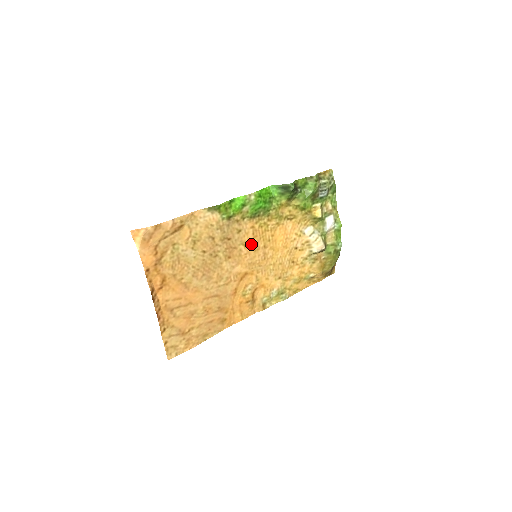
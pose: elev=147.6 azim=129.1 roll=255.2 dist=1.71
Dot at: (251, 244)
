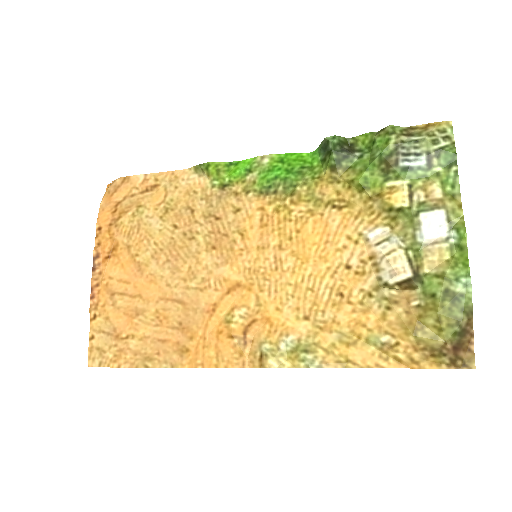
Dot at: (254, 236)
